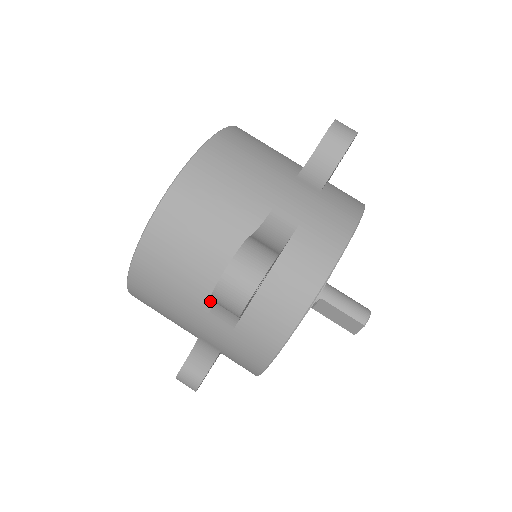
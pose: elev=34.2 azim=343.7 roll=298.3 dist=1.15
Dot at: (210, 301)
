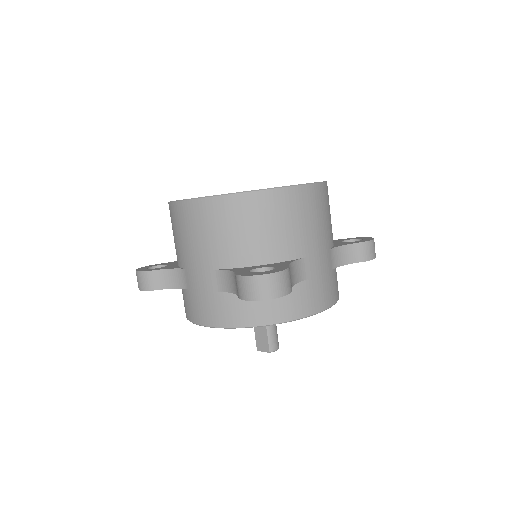
Dot at: (223, 266)
